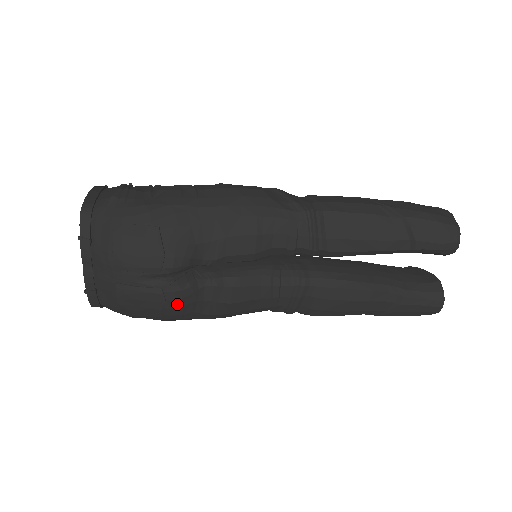
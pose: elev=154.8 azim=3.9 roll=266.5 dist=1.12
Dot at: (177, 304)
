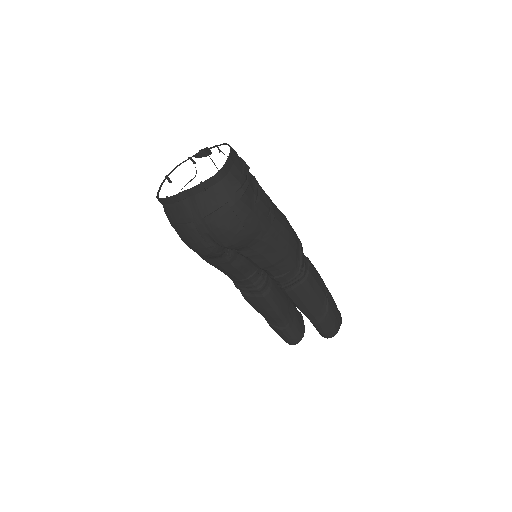
Dot at: (205, 253)
